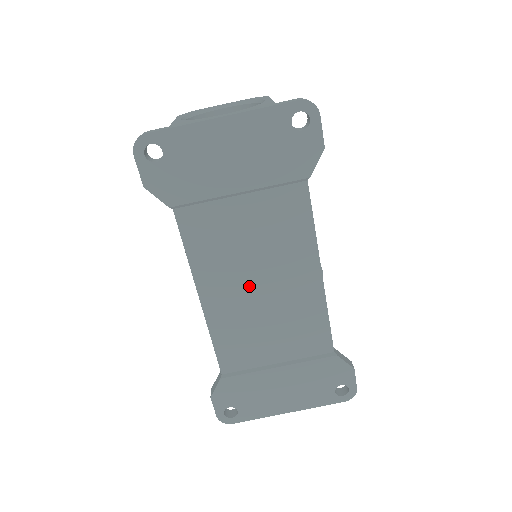
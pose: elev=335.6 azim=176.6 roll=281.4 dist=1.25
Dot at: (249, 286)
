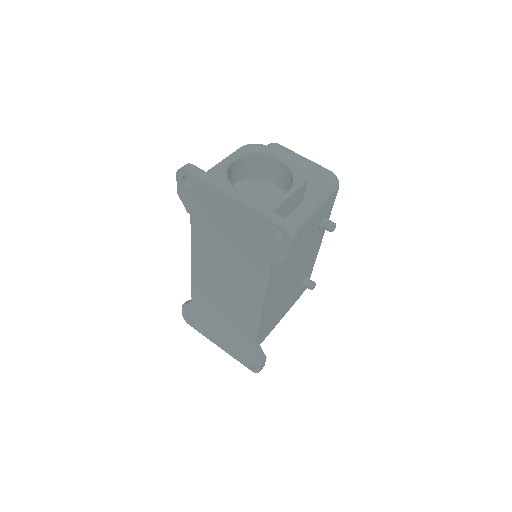
Dot at: (219, 281)
